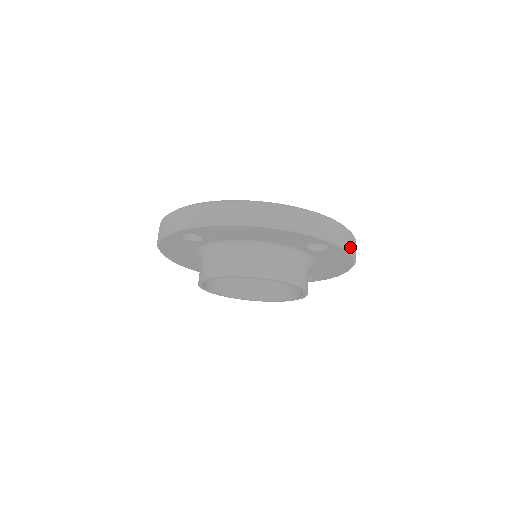
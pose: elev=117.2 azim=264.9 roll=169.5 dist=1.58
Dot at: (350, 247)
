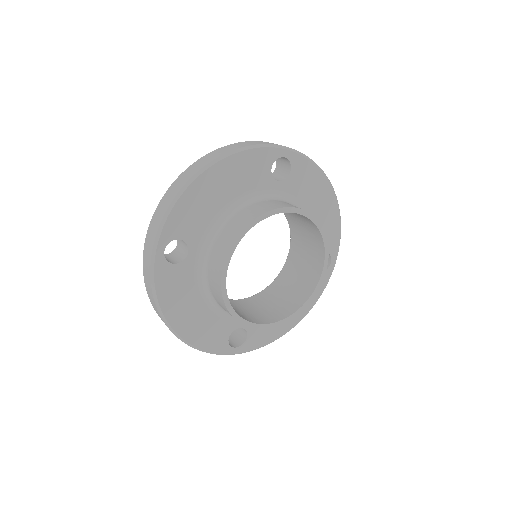
Dot at: (306, 157)
